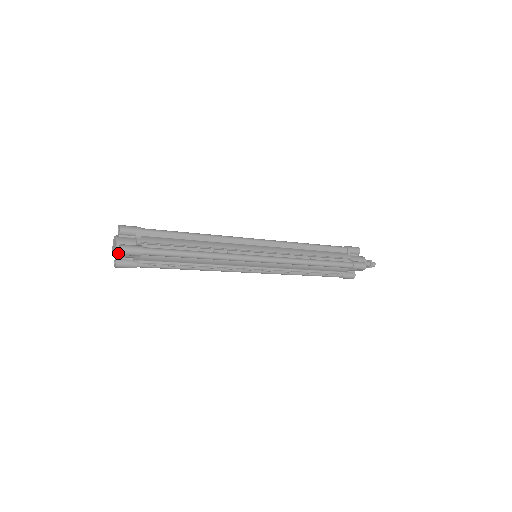
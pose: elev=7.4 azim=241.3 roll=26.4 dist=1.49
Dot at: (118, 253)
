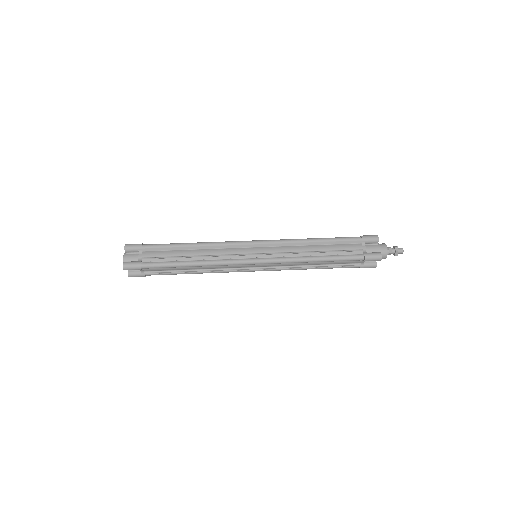
Dot at: occluded
